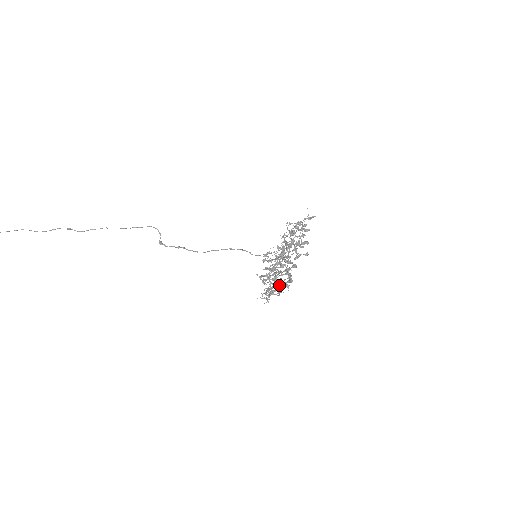
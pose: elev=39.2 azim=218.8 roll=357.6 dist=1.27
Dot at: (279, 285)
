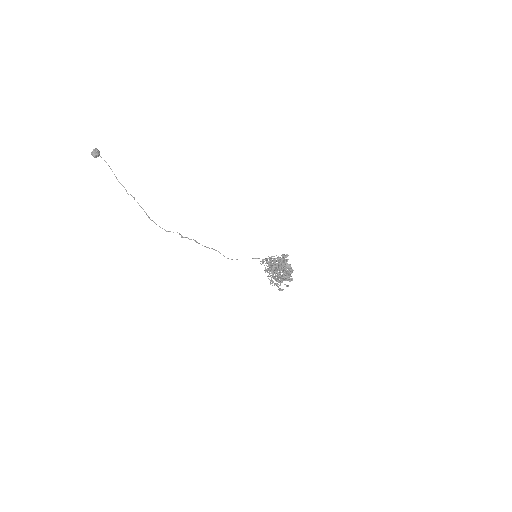
Dot at: occluded
